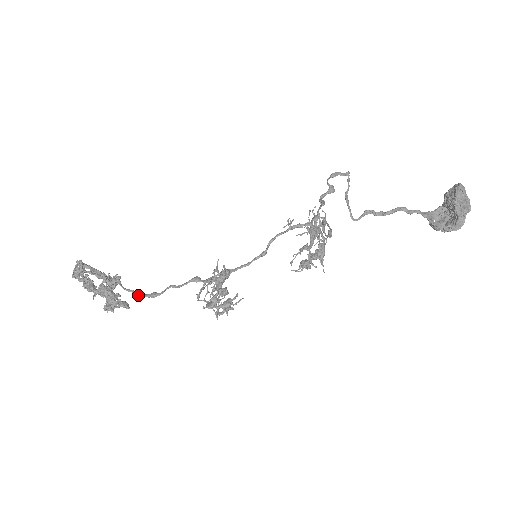
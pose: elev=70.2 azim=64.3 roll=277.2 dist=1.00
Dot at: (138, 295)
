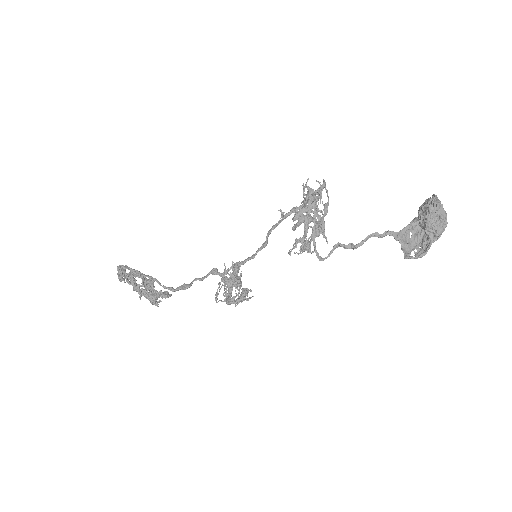
Dot at: (172, 291)
